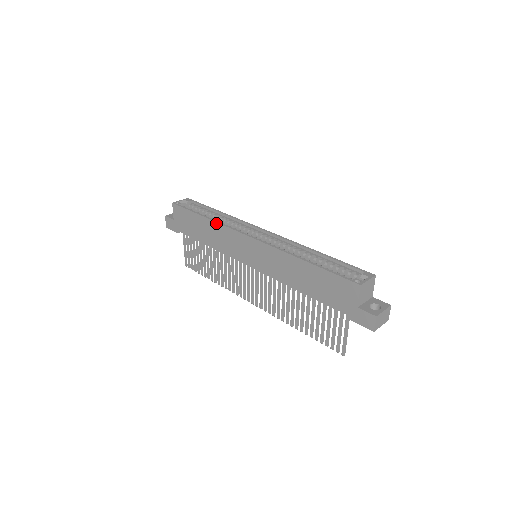
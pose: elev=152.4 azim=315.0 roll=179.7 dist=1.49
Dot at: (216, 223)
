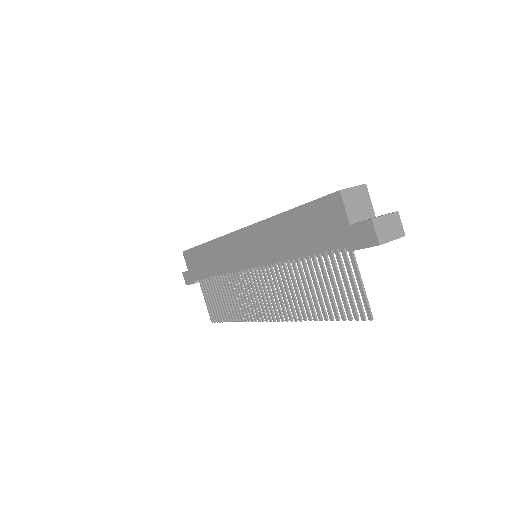
Dot at: (213, 241)
